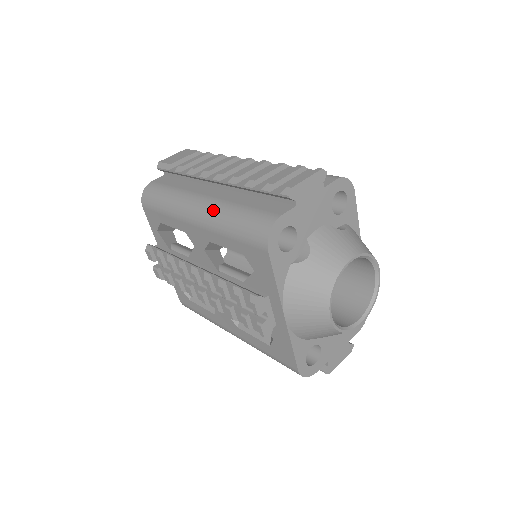
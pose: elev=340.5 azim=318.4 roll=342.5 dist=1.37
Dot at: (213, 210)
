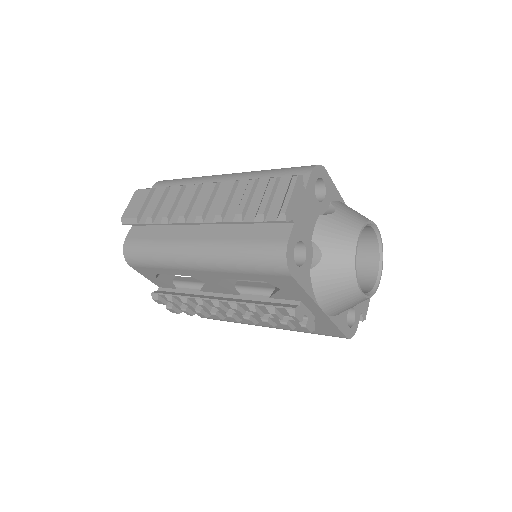
Dot at: (214, 254)
